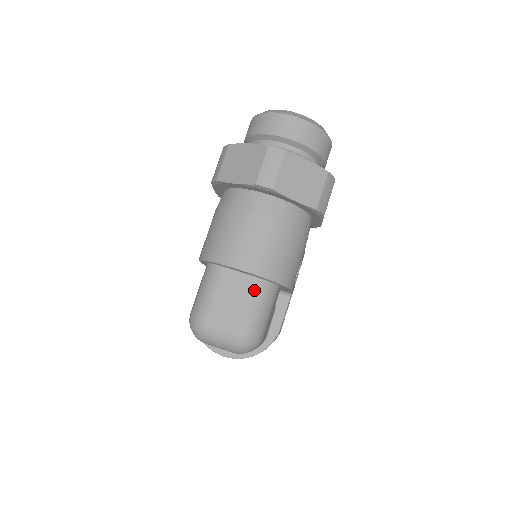
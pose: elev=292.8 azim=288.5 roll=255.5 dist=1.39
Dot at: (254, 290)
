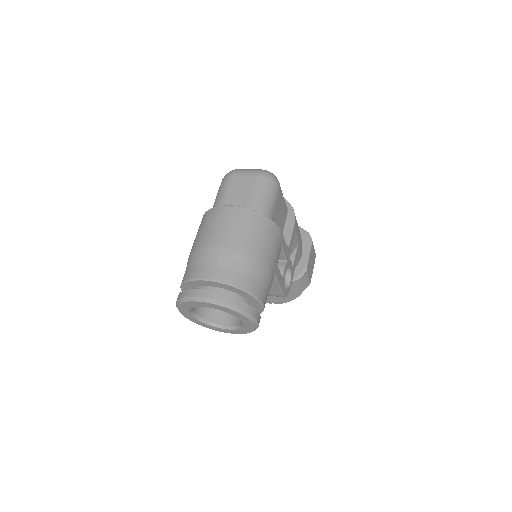
Dot at: occluded
